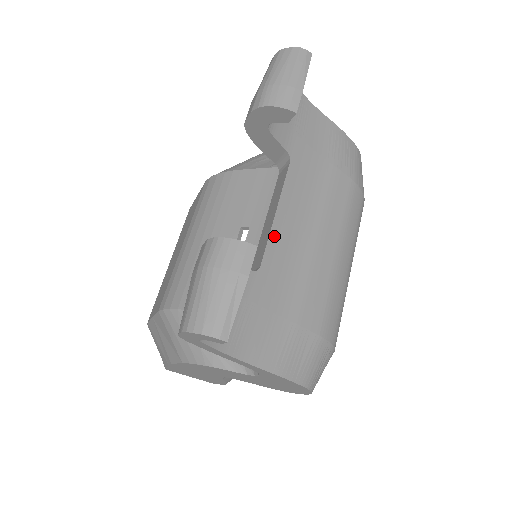
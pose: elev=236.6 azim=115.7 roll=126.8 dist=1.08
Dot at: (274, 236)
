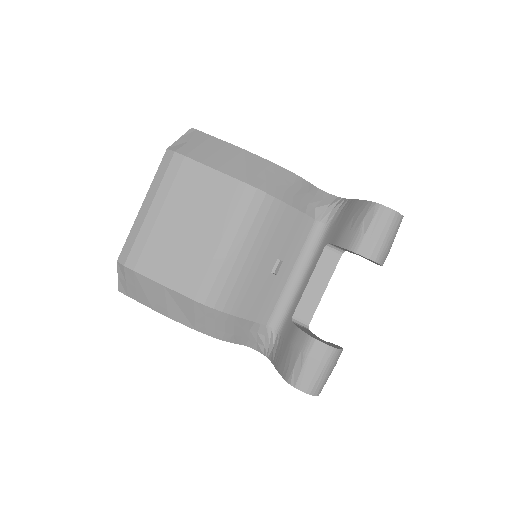
Dot at: (318, 302)
